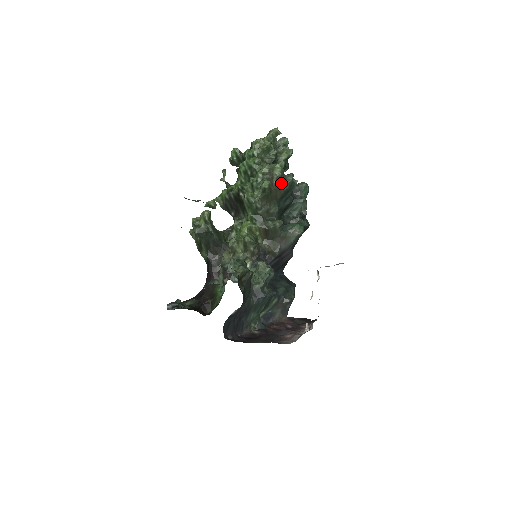
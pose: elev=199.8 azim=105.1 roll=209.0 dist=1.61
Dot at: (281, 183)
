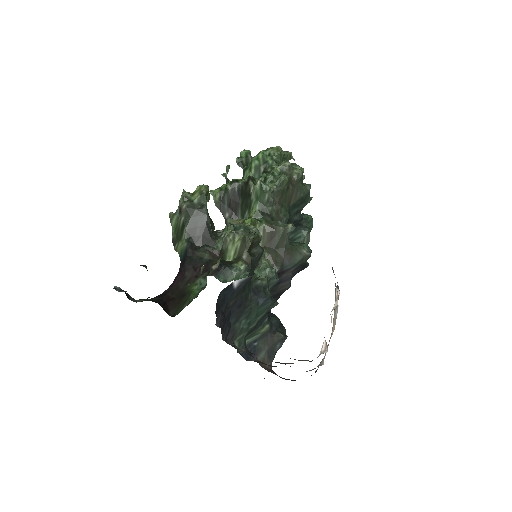
Dot at: (299, 186)
